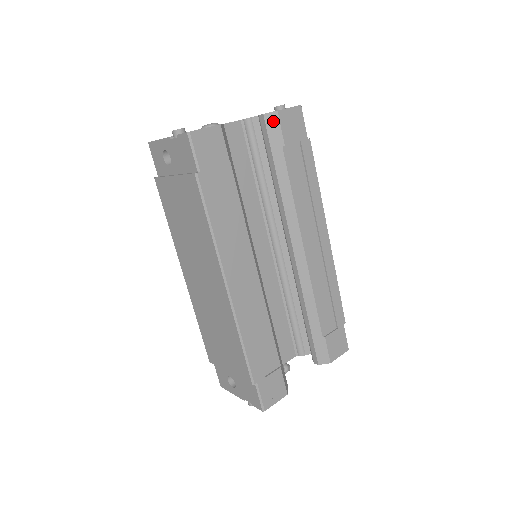
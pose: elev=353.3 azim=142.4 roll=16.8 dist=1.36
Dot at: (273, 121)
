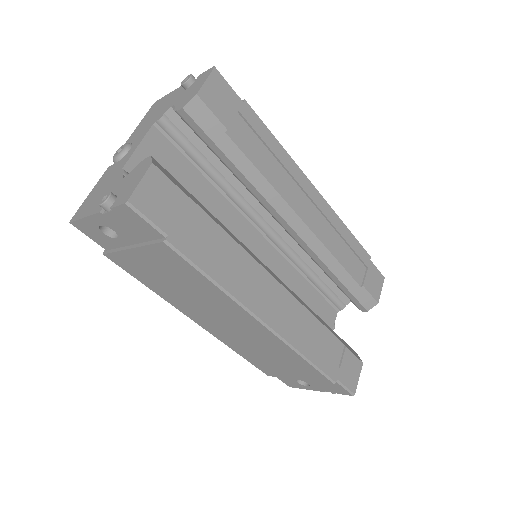
Dot at: (198, 109)
